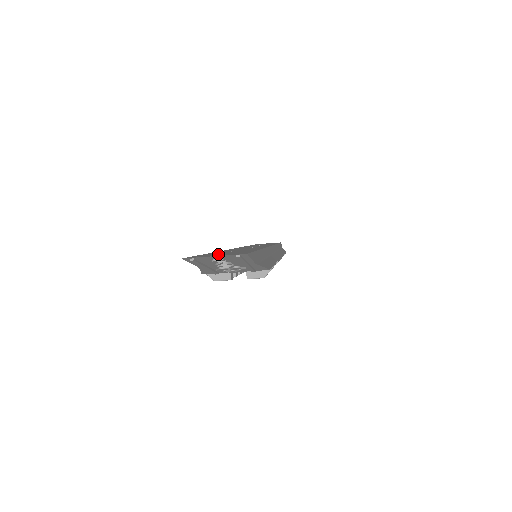
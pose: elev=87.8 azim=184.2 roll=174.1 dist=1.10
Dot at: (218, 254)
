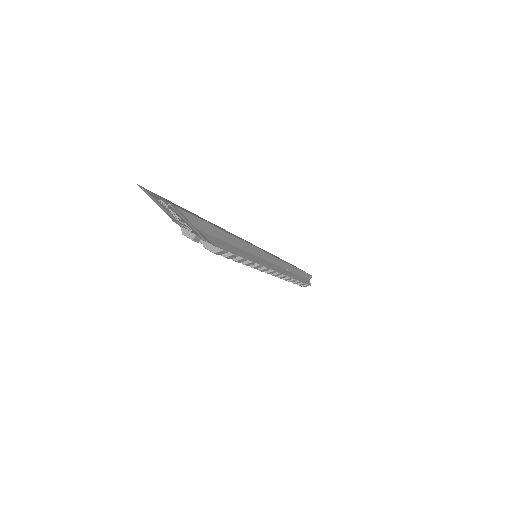
Dot at: (172, 203)
